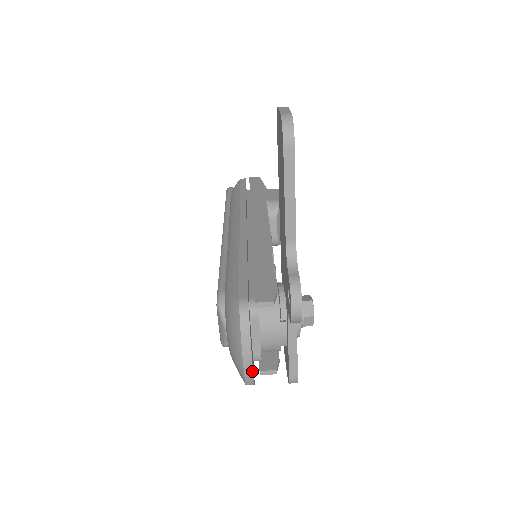
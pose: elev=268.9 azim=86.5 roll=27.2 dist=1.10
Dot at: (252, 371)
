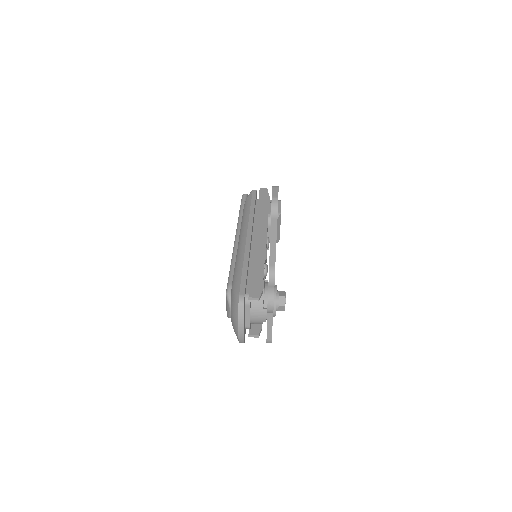
Dot at: (243, 336)
